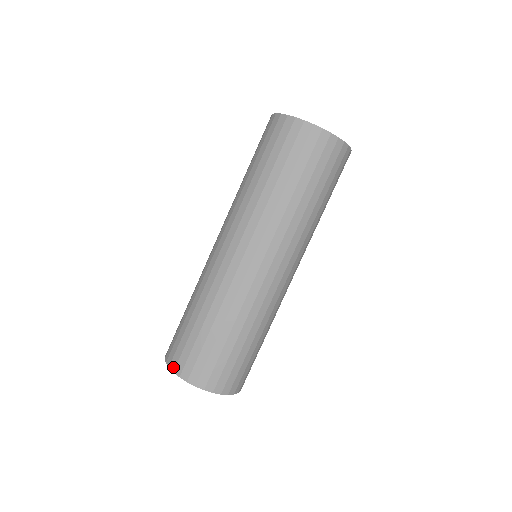
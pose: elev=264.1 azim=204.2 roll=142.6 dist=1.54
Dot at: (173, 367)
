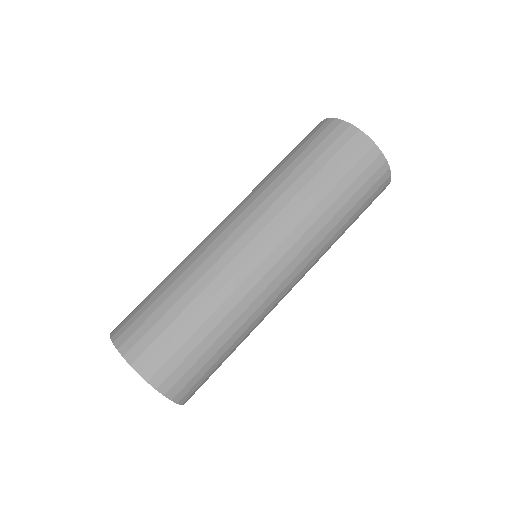
Dot at: occluded
